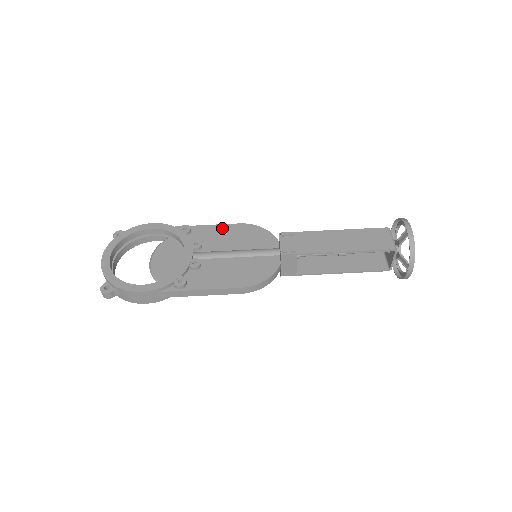
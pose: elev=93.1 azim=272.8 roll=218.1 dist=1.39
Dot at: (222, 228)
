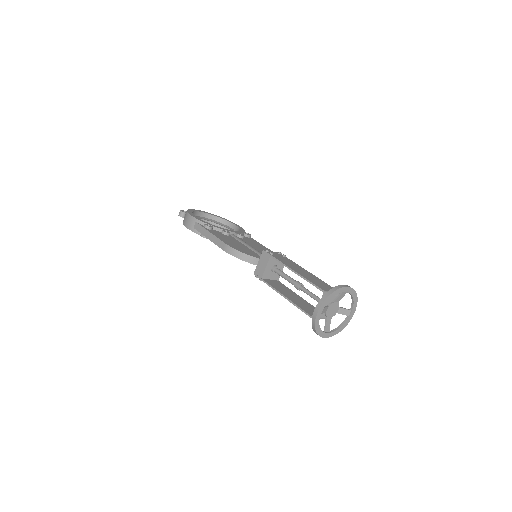
Dot at: (263, 246)
